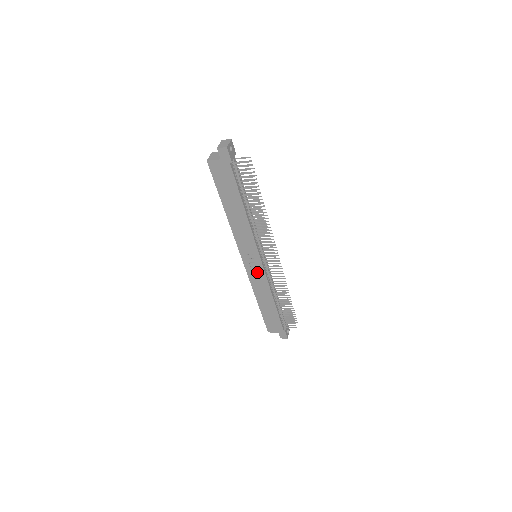
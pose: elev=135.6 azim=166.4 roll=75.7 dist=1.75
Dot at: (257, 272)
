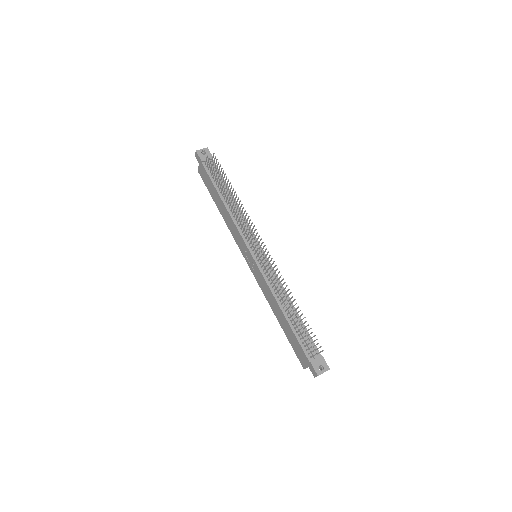
Dot at: (258, 273)
